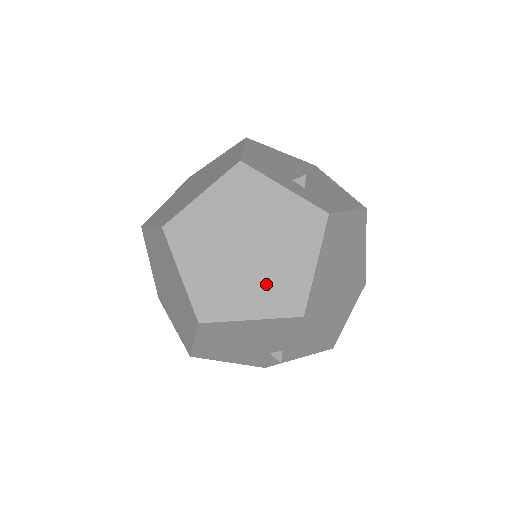
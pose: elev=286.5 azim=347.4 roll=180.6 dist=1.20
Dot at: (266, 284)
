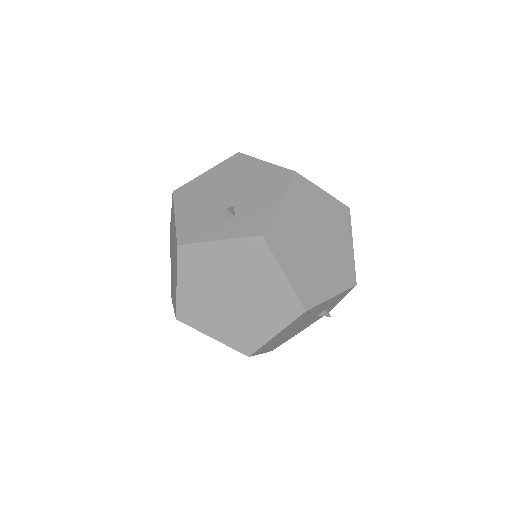
Dot at: (265, 308)
